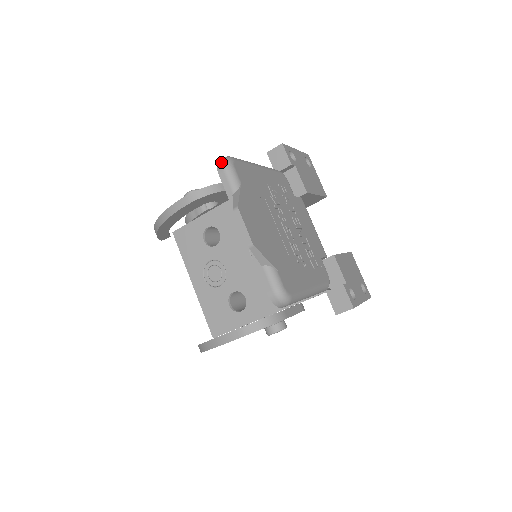
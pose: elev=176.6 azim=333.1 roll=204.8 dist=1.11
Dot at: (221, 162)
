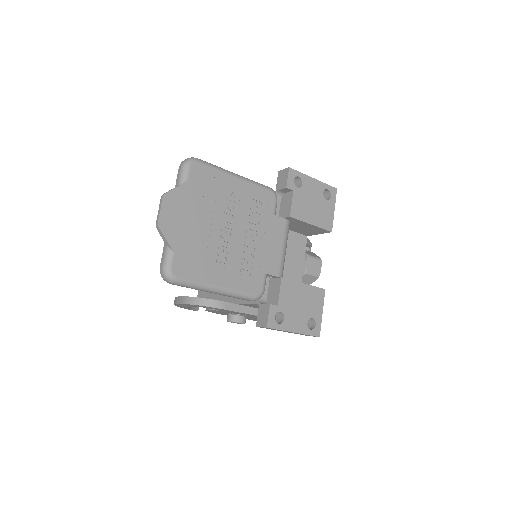
Dot at: (185, 160)
